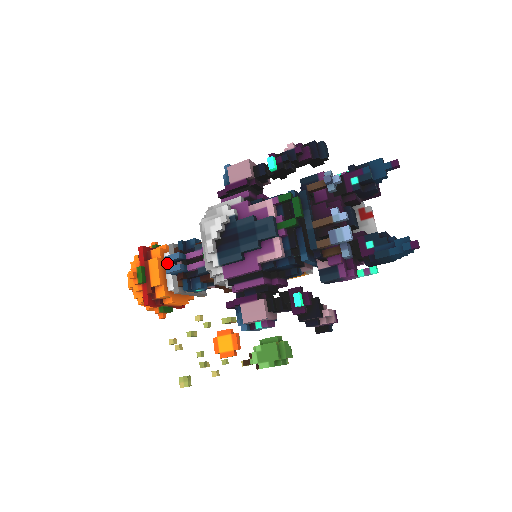
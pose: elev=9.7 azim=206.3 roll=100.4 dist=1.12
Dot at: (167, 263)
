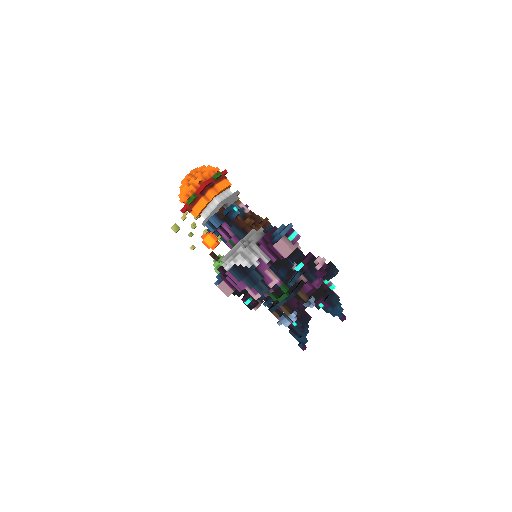
Dot at: (212, 204)
